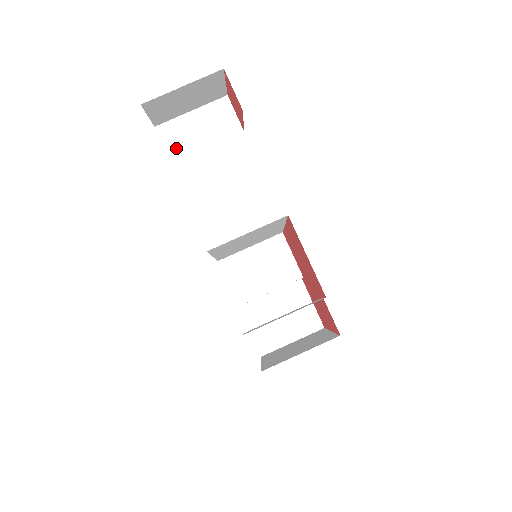
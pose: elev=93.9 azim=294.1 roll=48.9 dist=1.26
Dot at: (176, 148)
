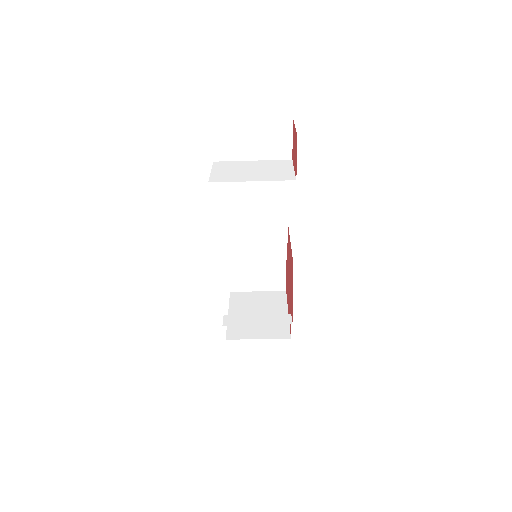
Dot at: (223, 149)
